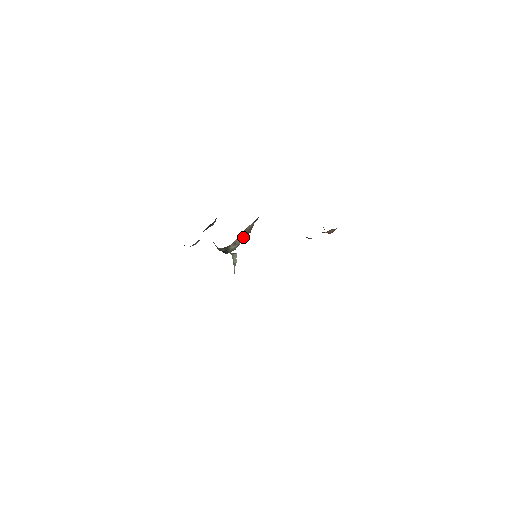
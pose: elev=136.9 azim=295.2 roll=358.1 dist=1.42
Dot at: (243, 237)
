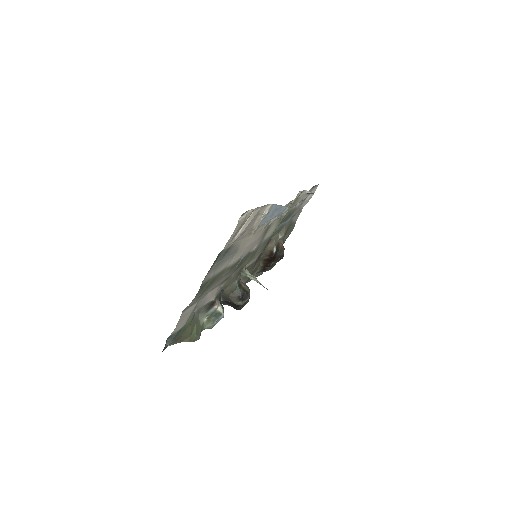
Dot at: occluded
